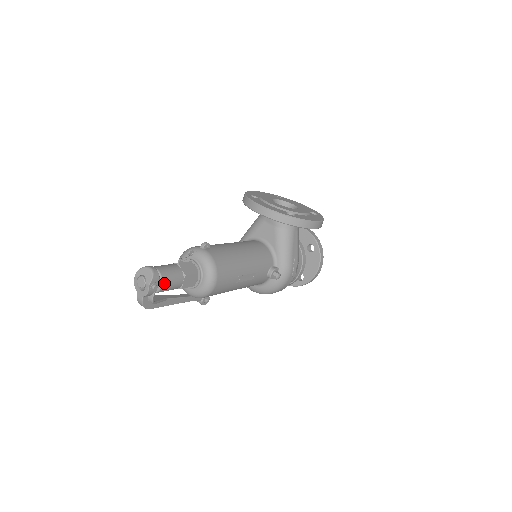
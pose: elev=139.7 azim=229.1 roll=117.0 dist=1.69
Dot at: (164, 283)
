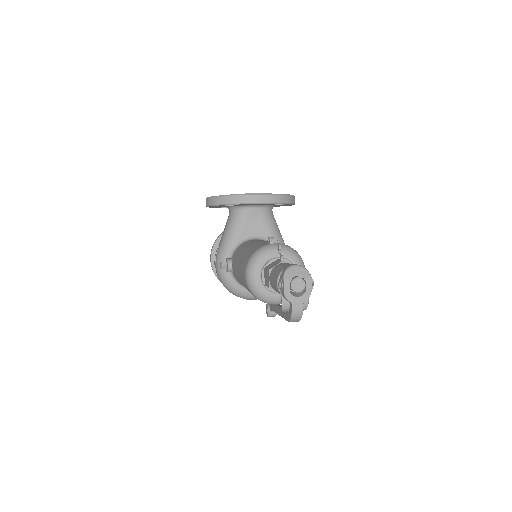
Dot at: occluded
